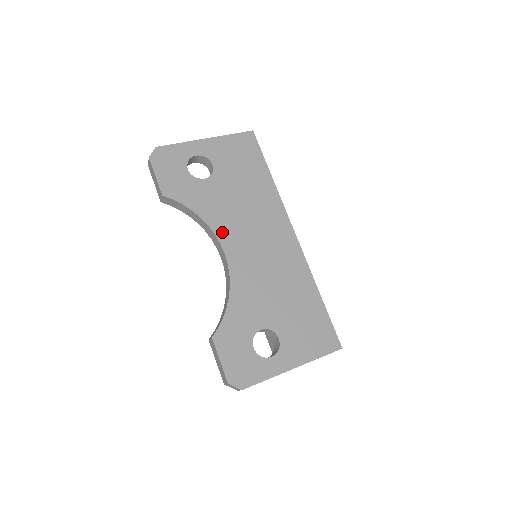
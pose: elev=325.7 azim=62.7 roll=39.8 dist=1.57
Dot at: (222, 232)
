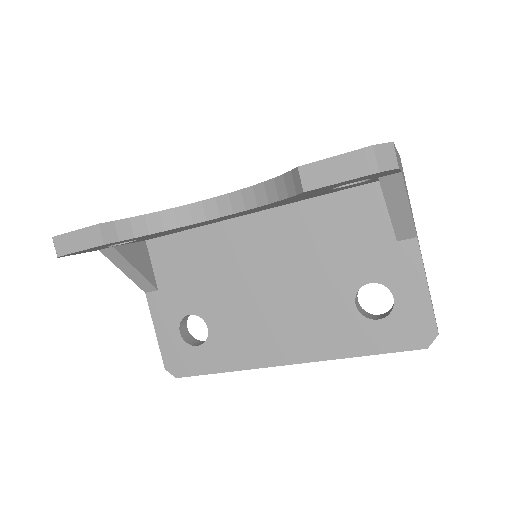
Dot at: occluded
